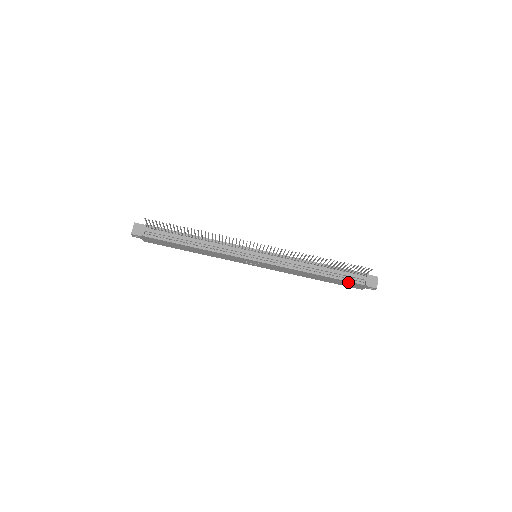
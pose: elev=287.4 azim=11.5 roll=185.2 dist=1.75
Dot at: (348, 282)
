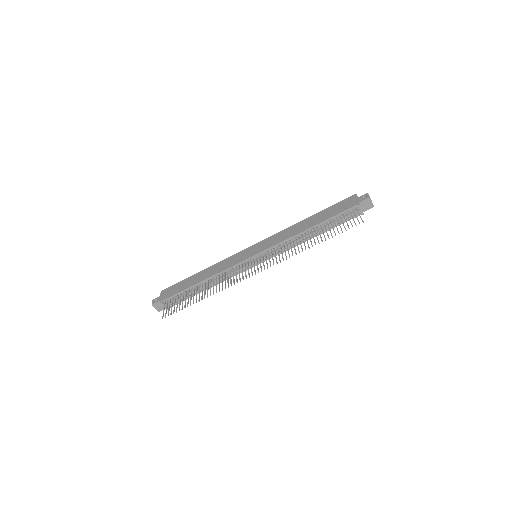
Dot at: occluded
